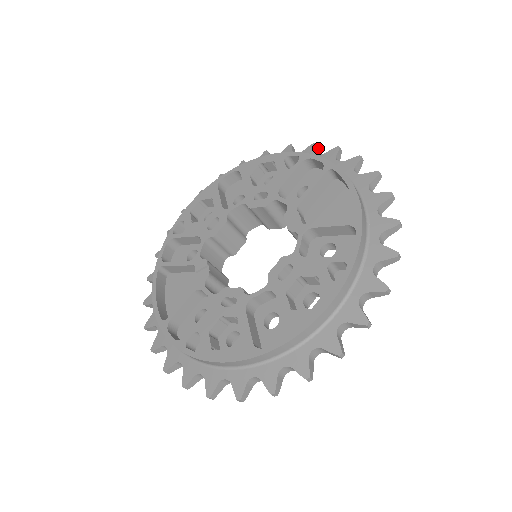
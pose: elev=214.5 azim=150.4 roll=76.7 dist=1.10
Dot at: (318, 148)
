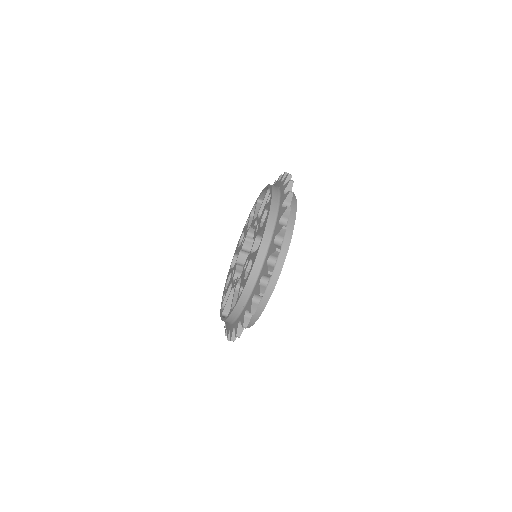
Dot at: occluded
